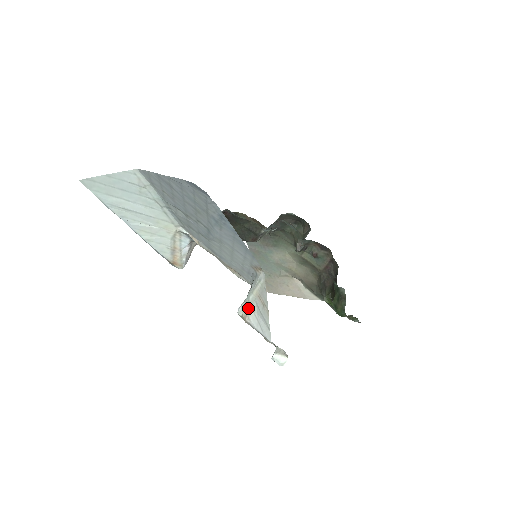
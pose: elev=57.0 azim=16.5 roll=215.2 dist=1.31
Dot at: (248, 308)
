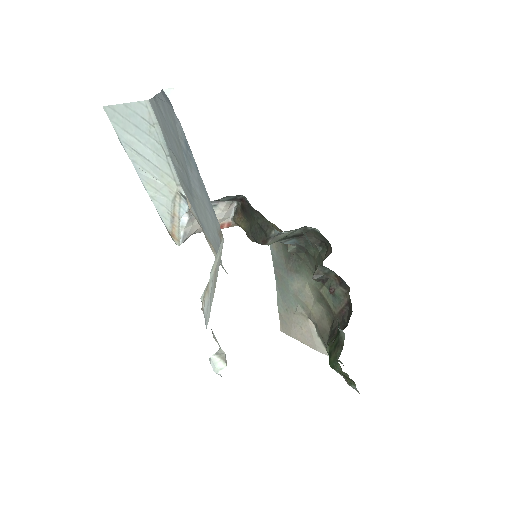
Dot at: (206, 289)
